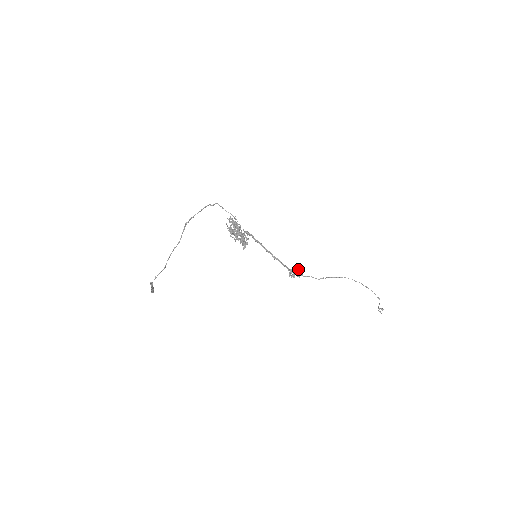
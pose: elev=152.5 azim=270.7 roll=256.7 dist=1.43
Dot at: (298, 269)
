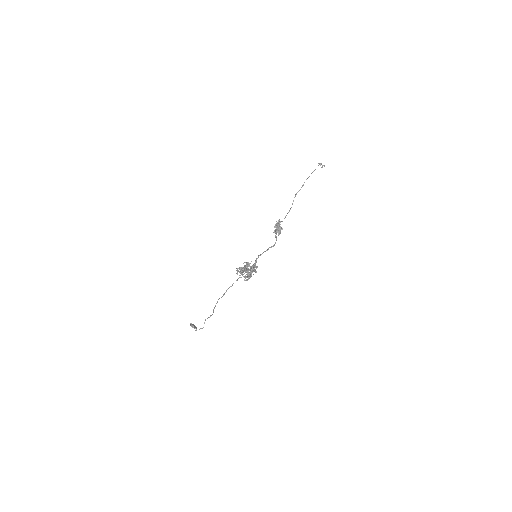
Dot at: (281, 227)
